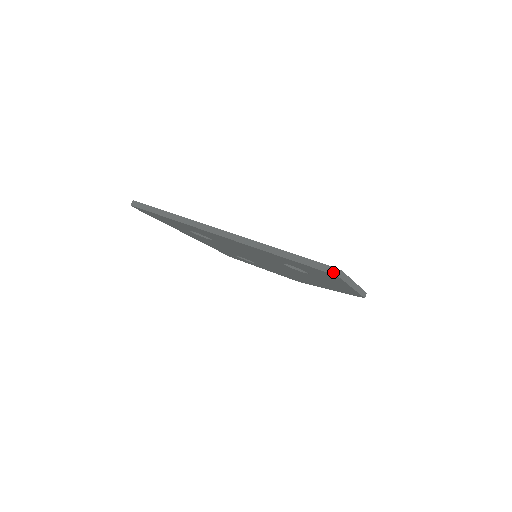
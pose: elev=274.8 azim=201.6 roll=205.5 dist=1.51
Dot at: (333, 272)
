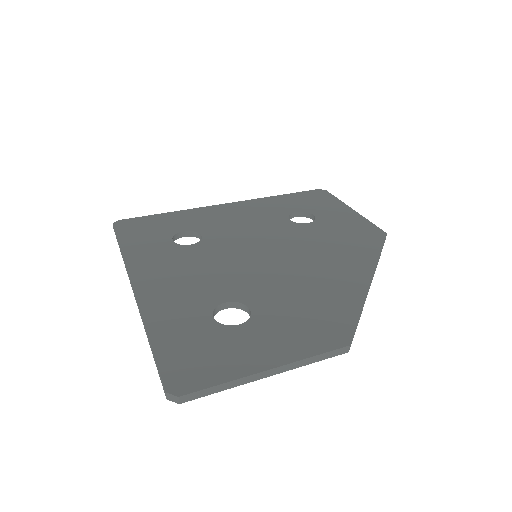
Dot at: (168, 398)
